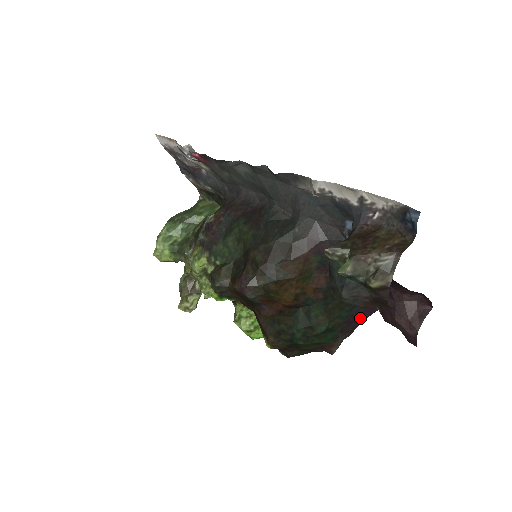
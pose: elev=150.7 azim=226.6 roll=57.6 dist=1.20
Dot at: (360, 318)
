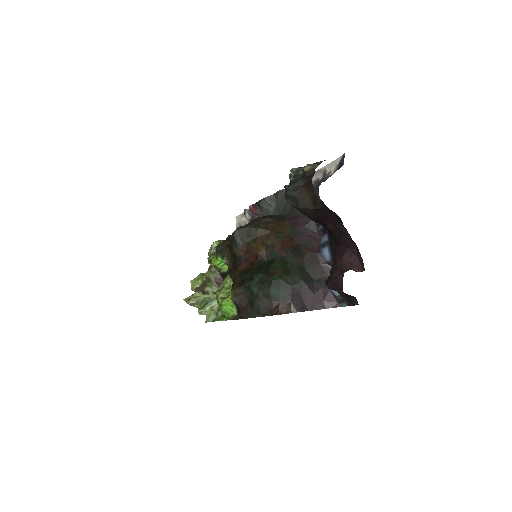
Dot at: (312, 301)
